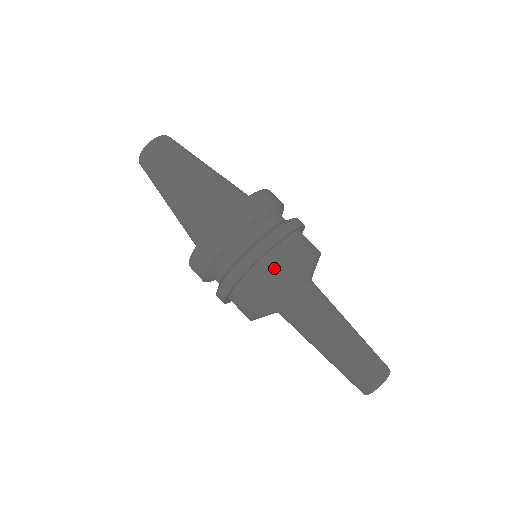
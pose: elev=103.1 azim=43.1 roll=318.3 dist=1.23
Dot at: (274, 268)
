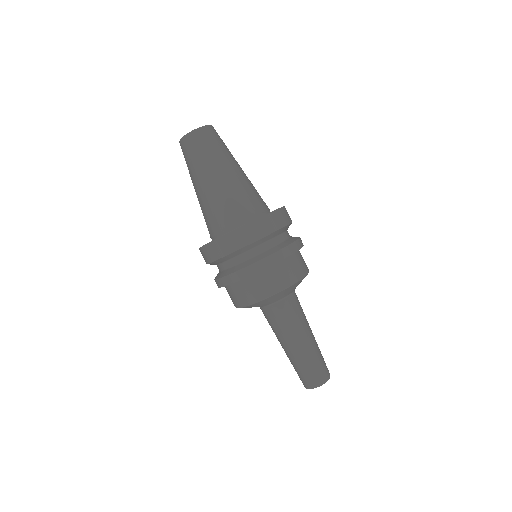
Dot at: (277, 277)
